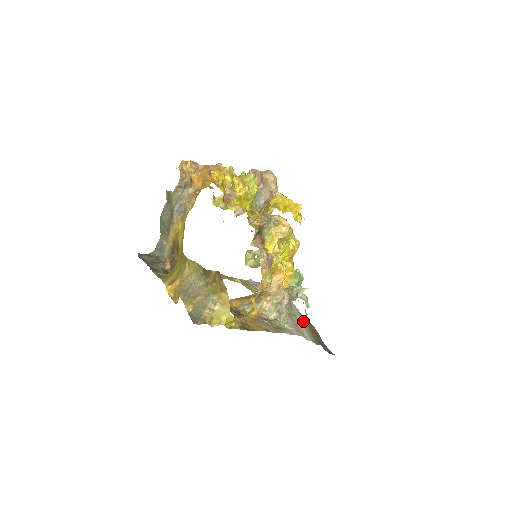
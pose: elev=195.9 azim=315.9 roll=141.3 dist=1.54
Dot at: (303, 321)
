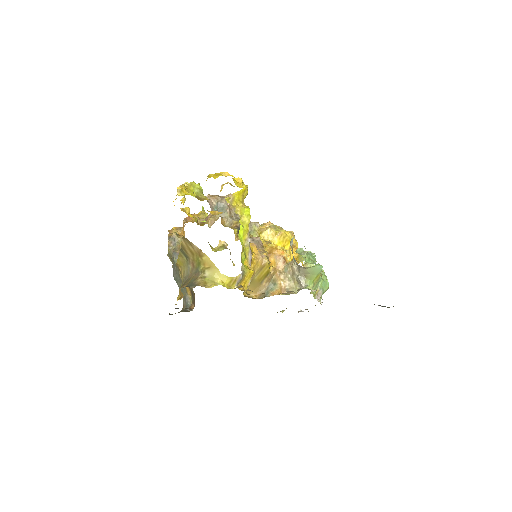
Dot at: occluded
